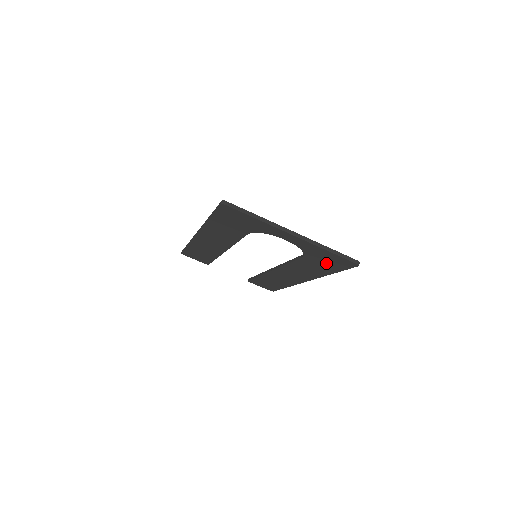
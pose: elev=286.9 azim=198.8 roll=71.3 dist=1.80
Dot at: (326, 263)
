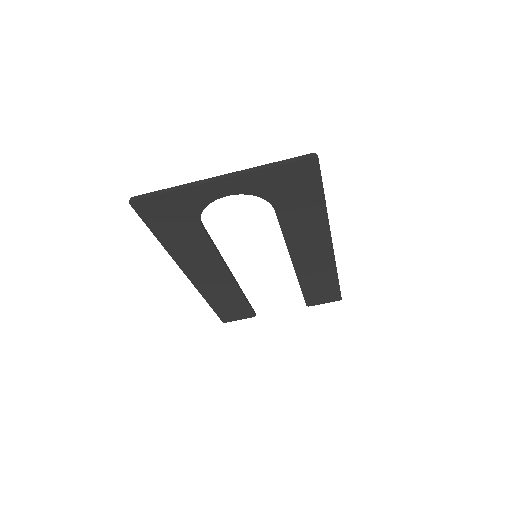
Dot at: (297, 192)
